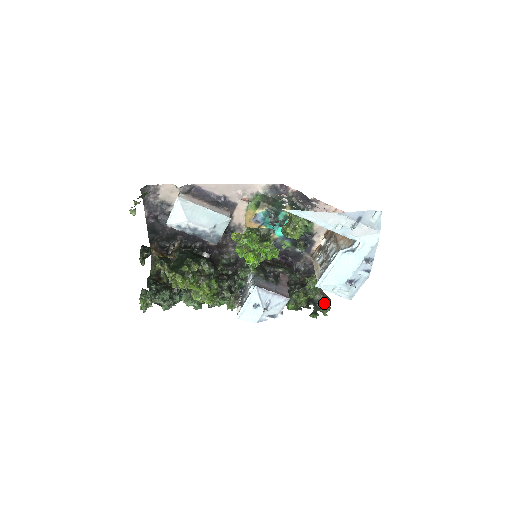
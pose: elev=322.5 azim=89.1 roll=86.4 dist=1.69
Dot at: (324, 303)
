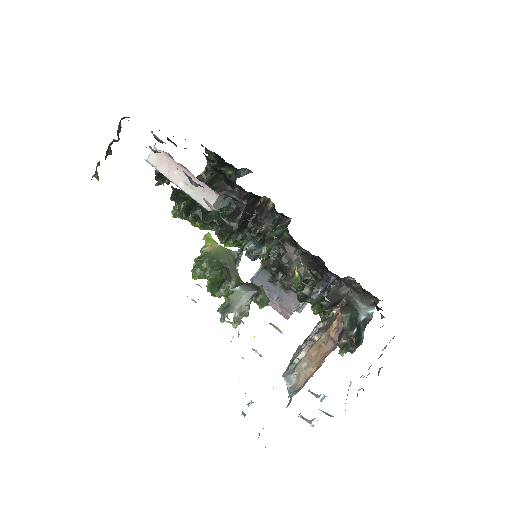
Dot at: (345, 344)
